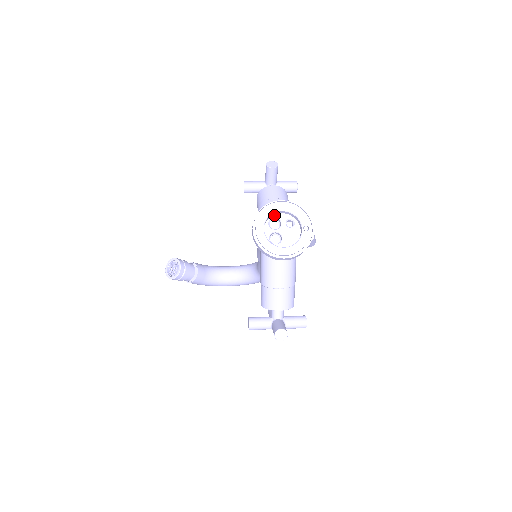
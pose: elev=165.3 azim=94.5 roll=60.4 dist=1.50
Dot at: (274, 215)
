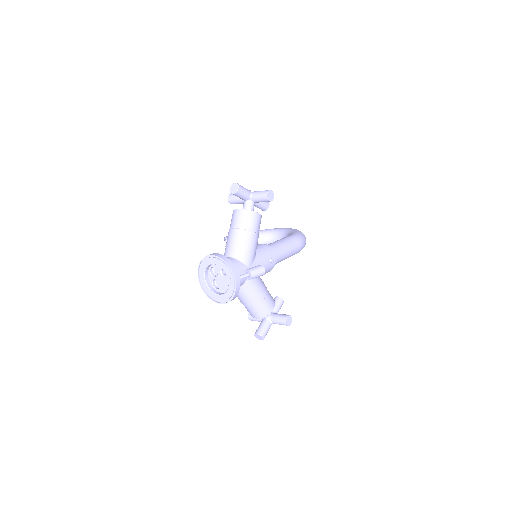
Dot at: (212, 265)
